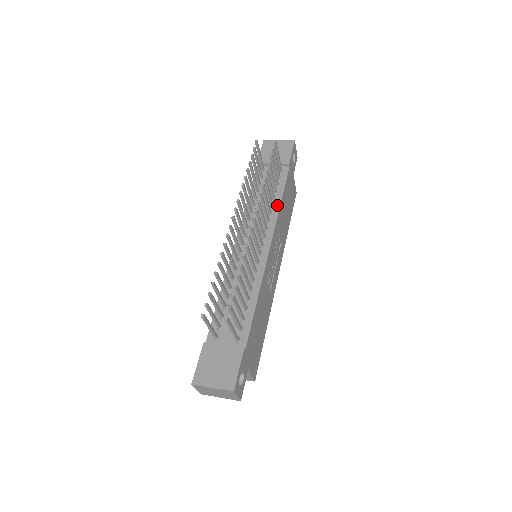
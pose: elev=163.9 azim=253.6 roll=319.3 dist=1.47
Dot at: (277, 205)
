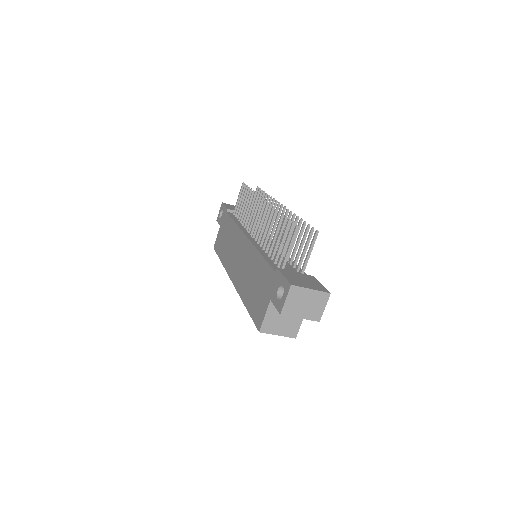
Dot at: occluded
